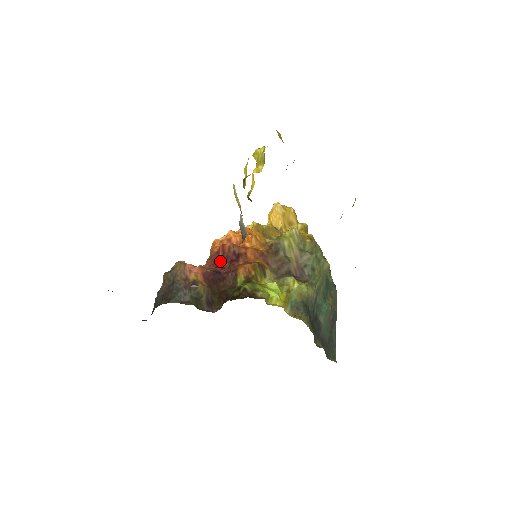
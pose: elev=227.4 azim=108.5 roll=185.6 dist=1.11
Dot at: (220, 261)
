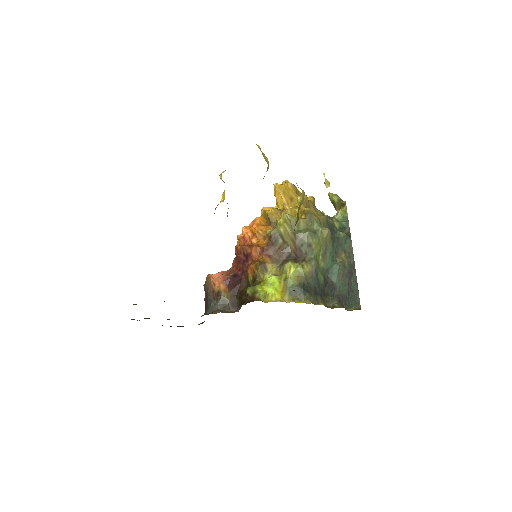
Dot at: (237, 263)
